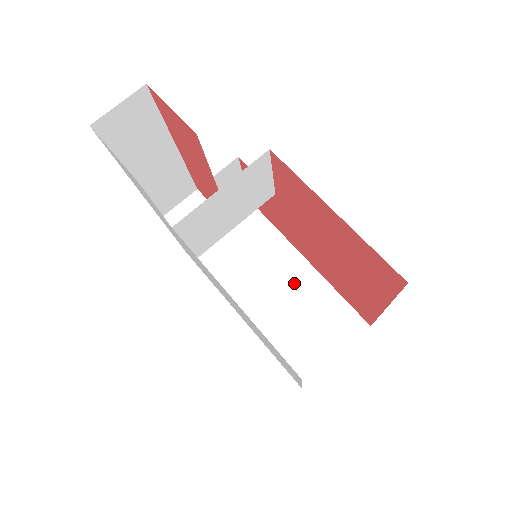
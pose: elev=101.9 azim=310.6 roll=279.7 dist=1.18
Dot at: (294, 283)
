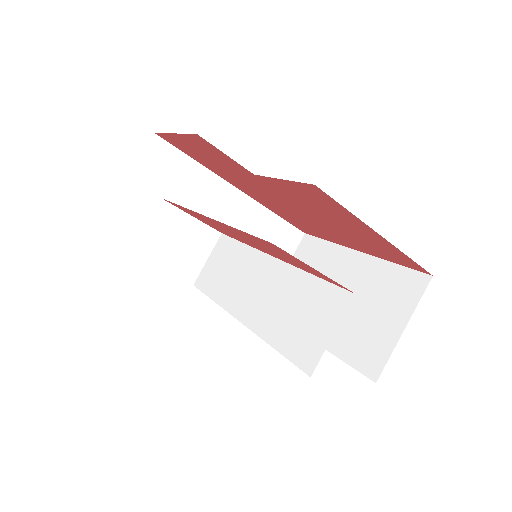
Dot at: (234, 219)
